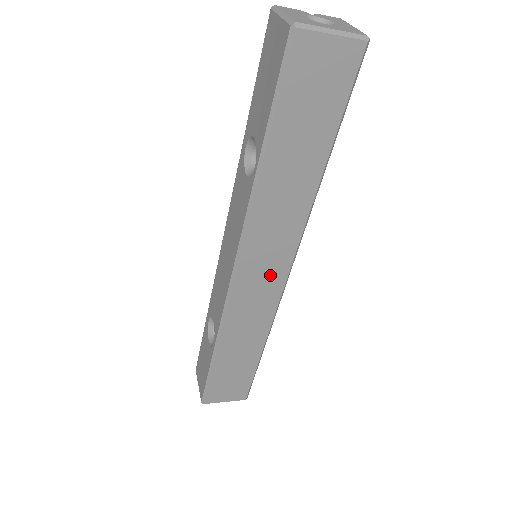
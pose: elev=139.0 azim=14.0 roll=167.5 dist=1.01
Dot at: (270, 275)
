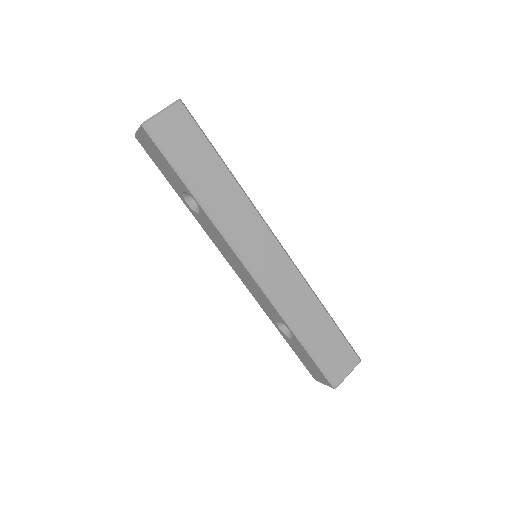
Dot at: (269, 253)
